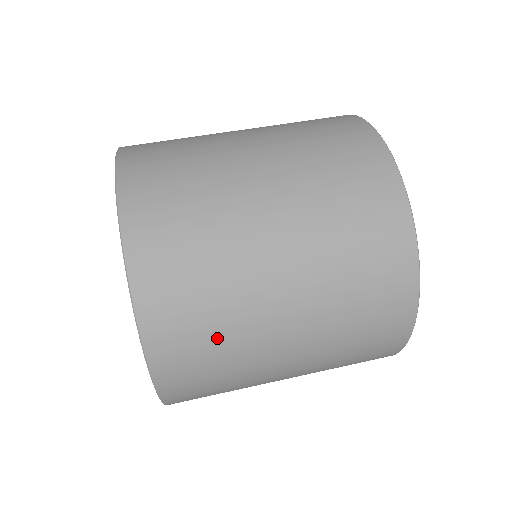
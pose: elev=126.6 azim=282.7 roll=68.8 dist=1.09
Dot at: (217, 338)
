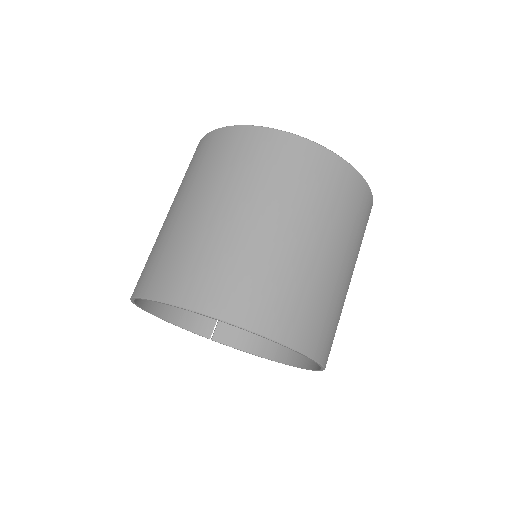
Dot at: (330, 313)
